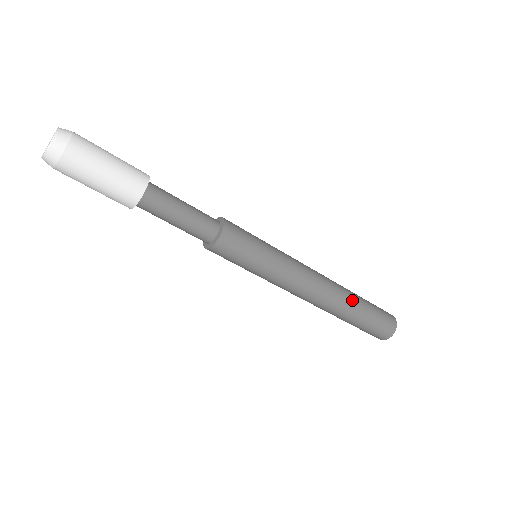
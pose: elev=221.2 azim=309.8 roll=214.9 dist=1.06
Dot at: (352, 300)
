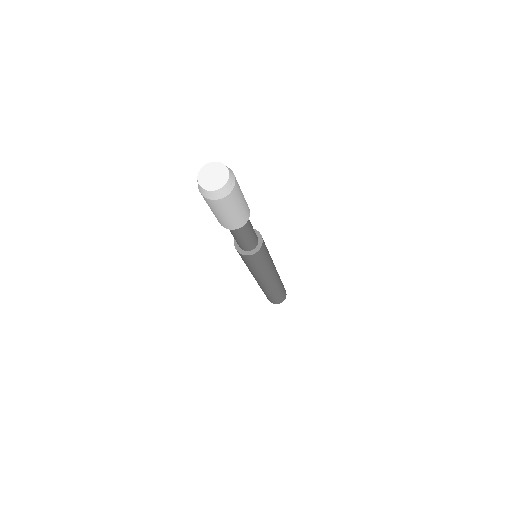
Dot at: occluded
